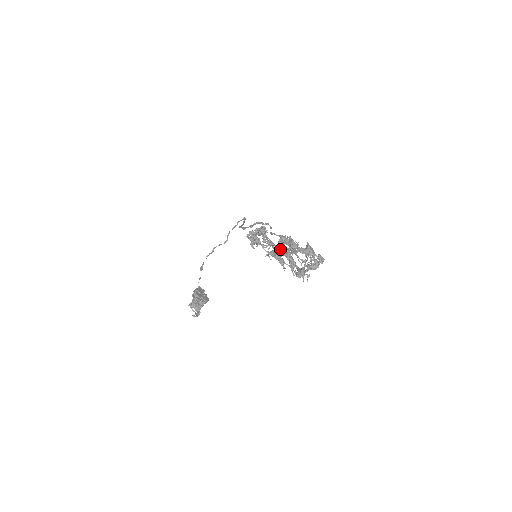
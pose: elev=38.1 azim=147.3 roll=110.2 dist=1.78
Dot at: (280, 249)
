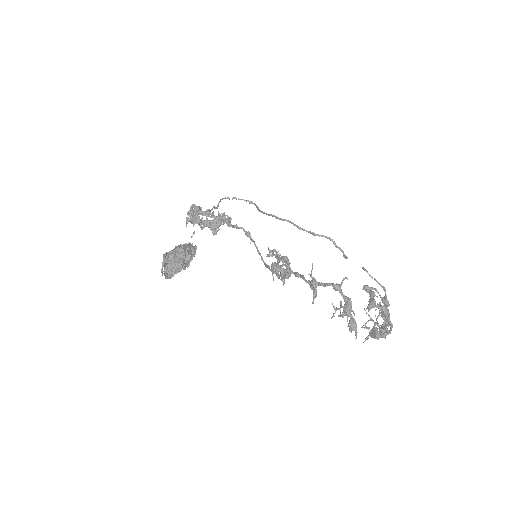
Dot at: (340, 285)
